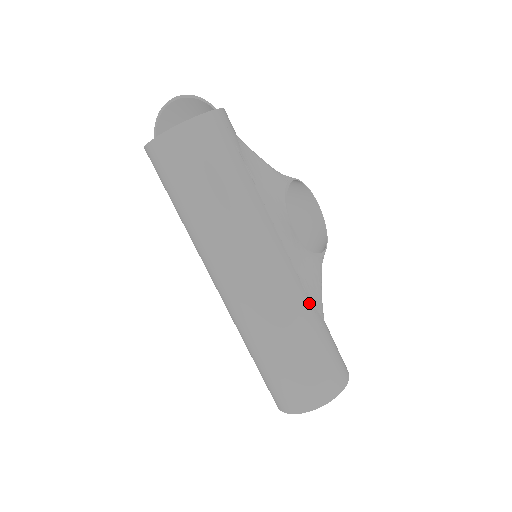
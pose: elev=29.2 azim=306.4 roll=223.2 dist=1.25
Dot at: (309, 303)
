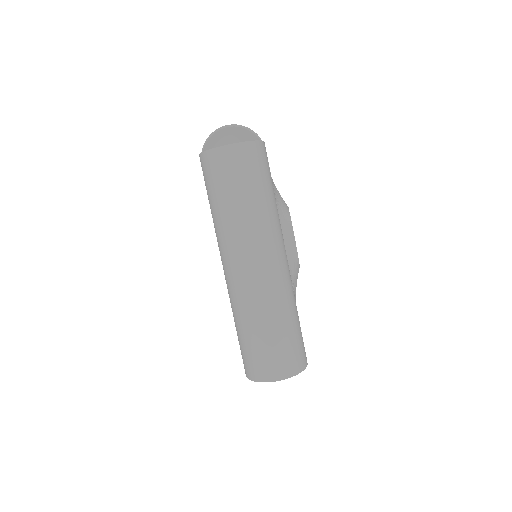
Dot at: (294, 296)
